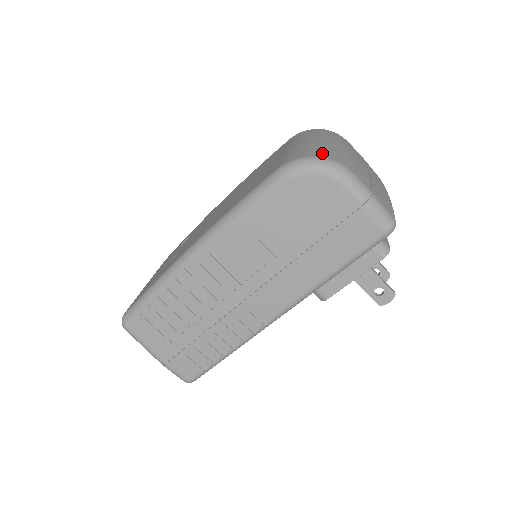
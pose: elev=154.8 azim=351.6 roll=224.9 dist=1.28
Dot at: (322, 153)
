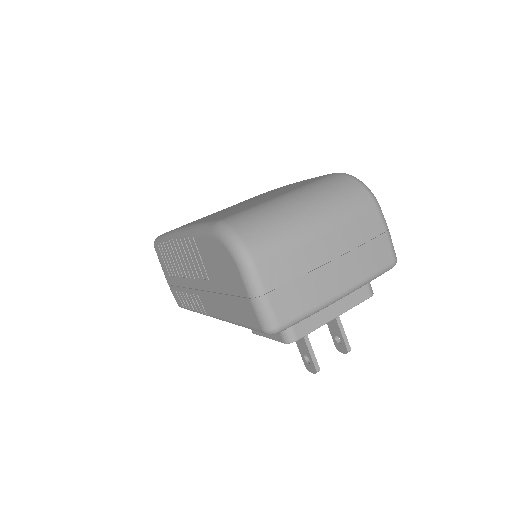
Dot at: (251, 232)
